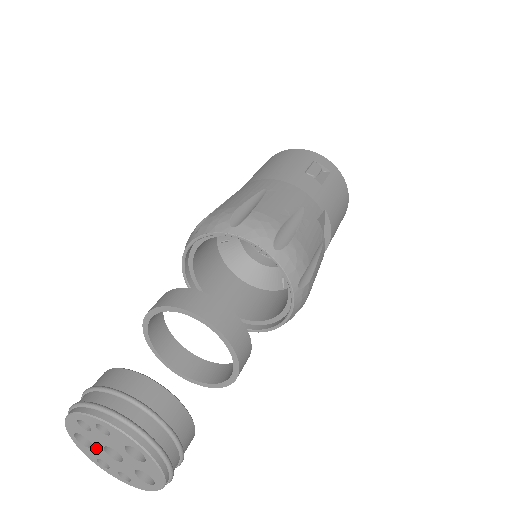
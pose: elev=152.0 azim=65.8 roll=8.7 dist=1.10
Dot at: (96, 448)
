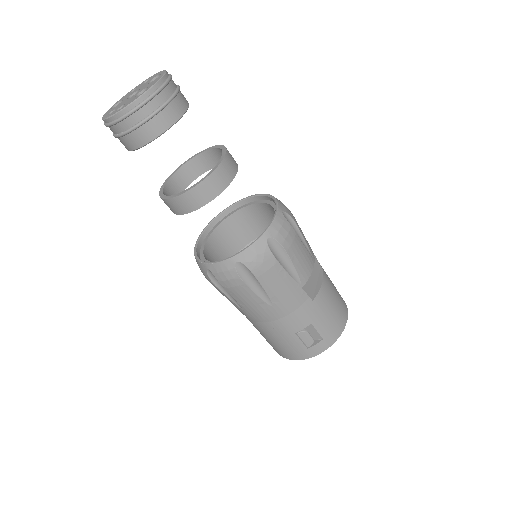
Dot at: (122, 102)
